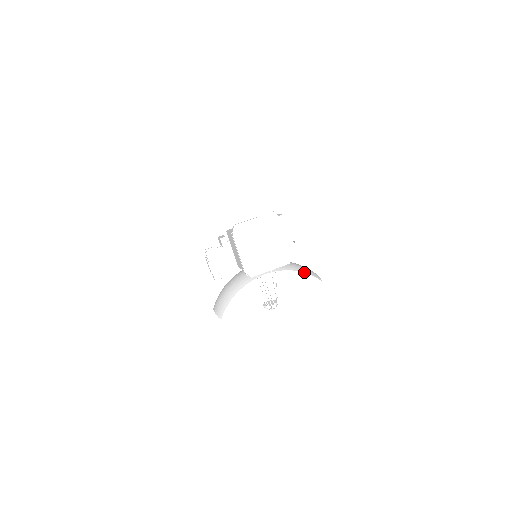
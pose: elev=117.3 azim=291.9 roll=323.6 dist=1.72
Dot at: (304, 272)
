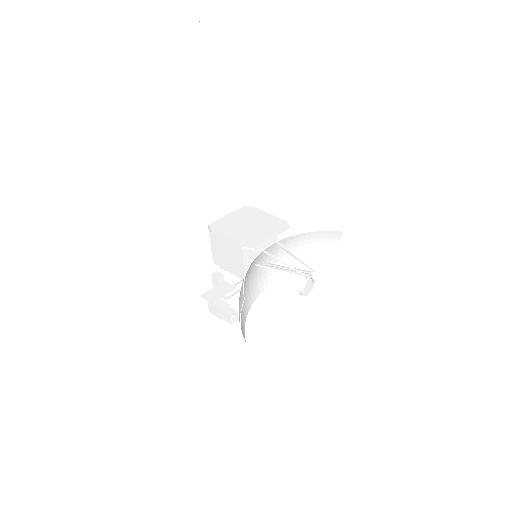
Dot at: (314, 231)
